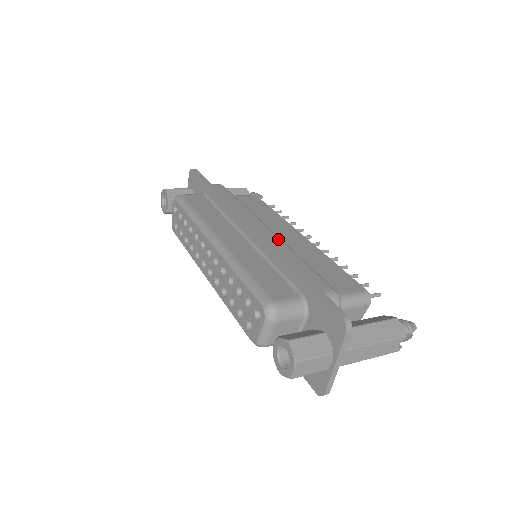
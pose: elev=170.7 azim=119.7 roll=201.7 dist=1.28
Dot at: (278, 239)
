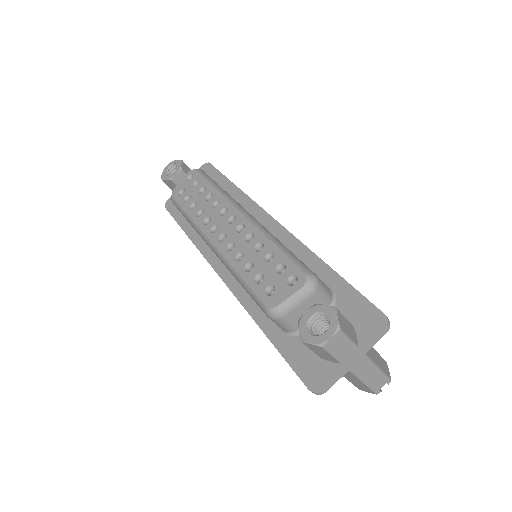
Dot at: occluded
